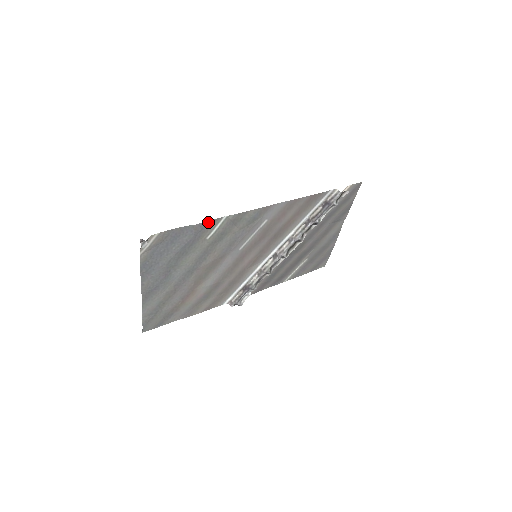
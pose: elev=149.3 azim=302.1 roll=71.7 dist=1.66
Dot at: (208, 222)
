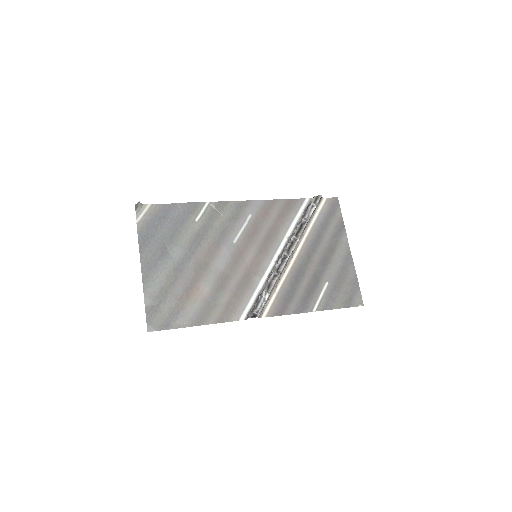
Dot at: (193, 204)
